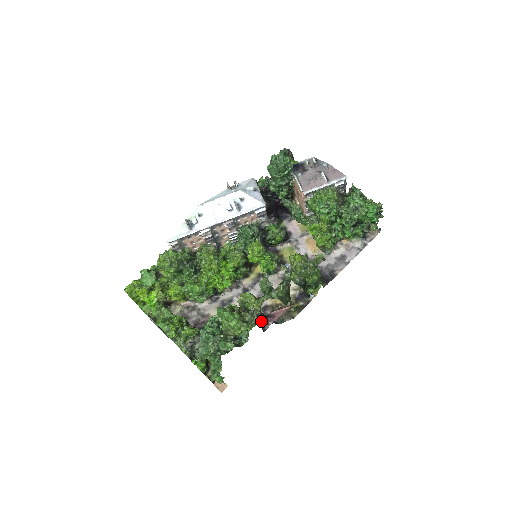
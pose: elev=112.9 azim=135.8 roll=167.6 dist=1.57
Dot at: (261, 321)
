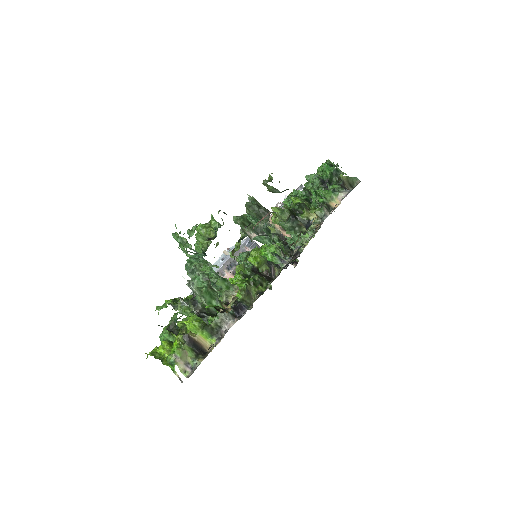
Dot at: occluded
